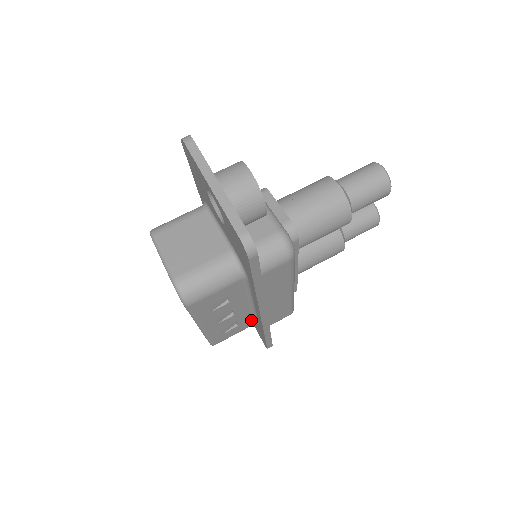
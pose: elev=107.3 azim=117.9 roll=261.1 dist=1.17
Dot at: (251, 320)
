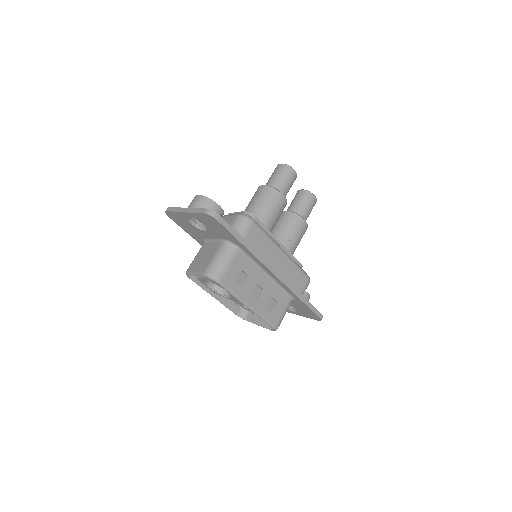
Dot at: (283, 295)
